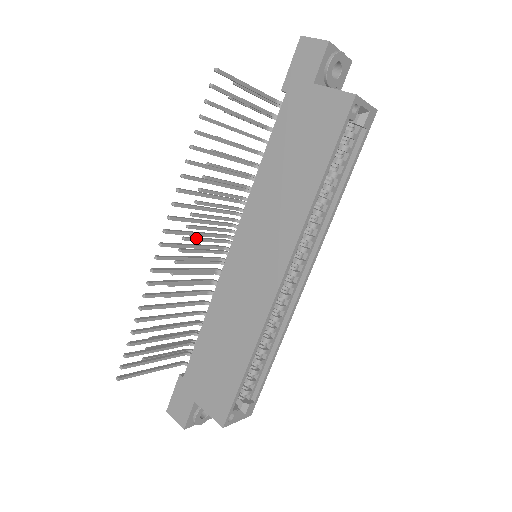
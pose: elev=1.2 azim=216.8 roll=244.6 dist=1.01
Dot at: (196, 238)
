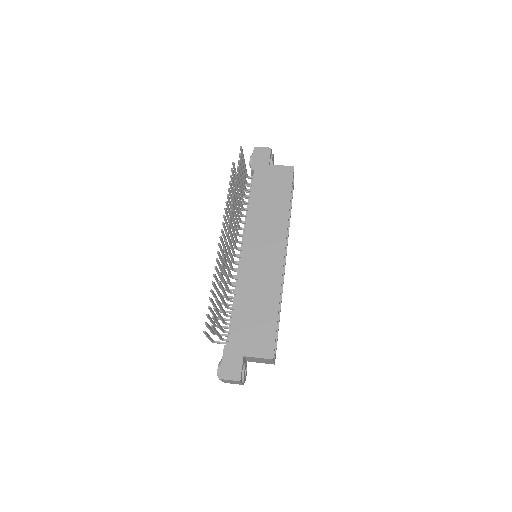
Dot at: occluded
